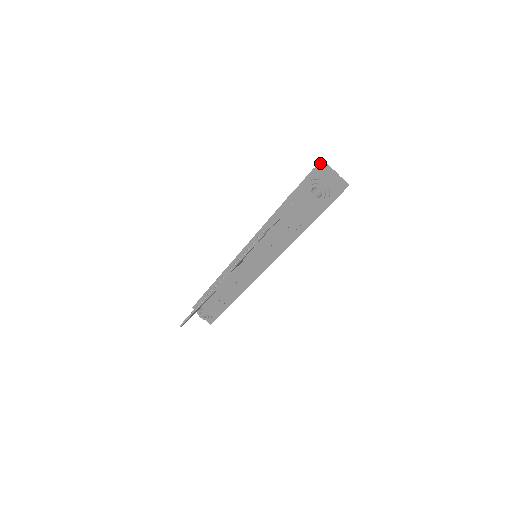
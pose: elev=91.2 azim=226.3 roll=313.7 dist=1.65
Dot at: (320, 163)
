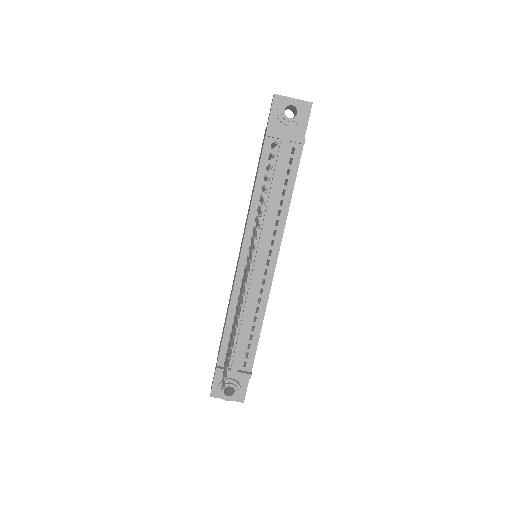
Dot at: occluded
